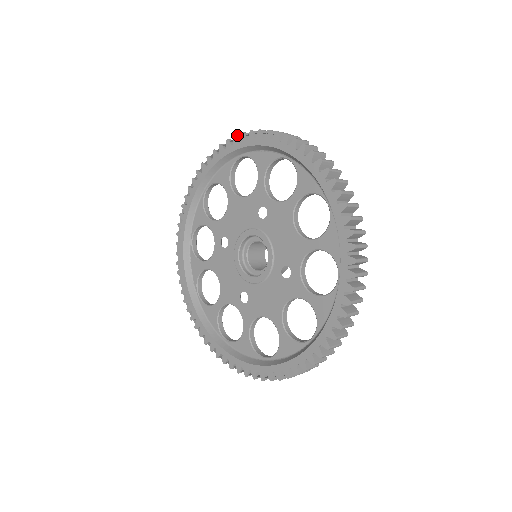
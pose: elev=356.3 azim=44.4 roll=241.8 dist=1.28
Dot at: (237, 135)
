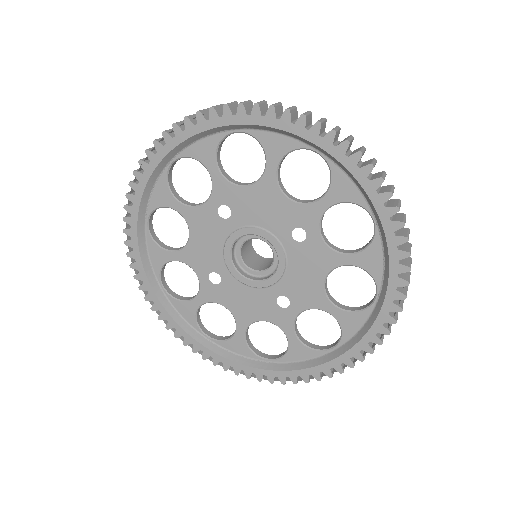
Dot at: (337, 131)
